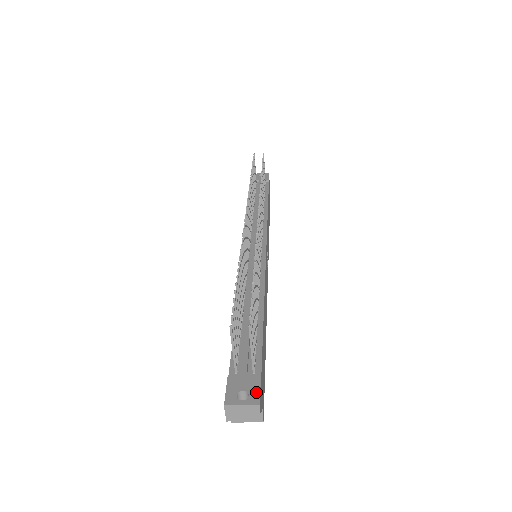
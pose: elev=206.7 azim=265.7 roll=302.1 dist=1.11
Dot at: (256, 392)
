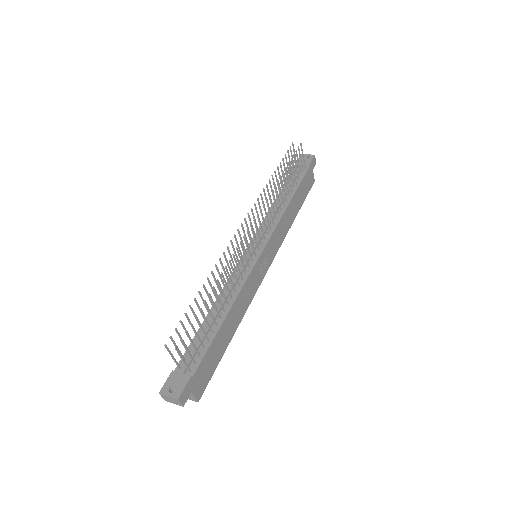
Dot at: (181, 389)
